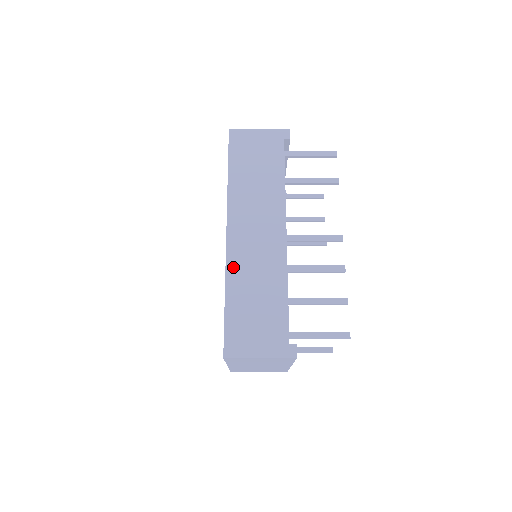
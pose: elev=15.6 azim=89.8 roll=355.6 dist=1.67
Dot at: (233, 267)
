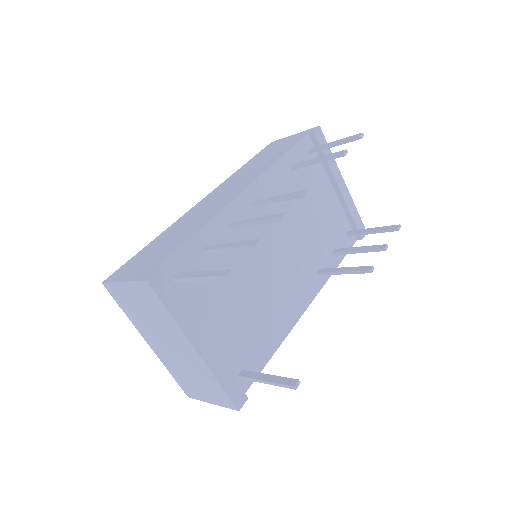
Dot at: (180, 220)
